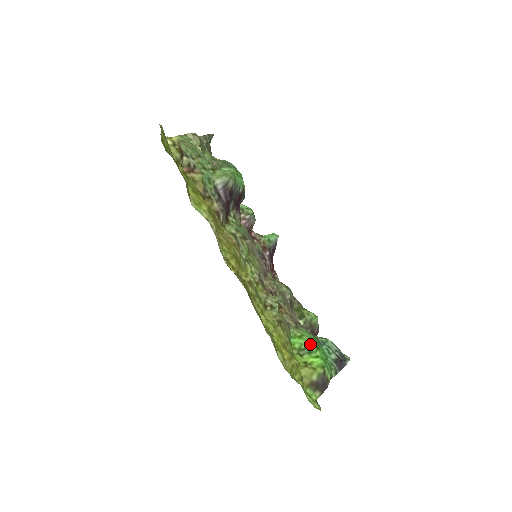
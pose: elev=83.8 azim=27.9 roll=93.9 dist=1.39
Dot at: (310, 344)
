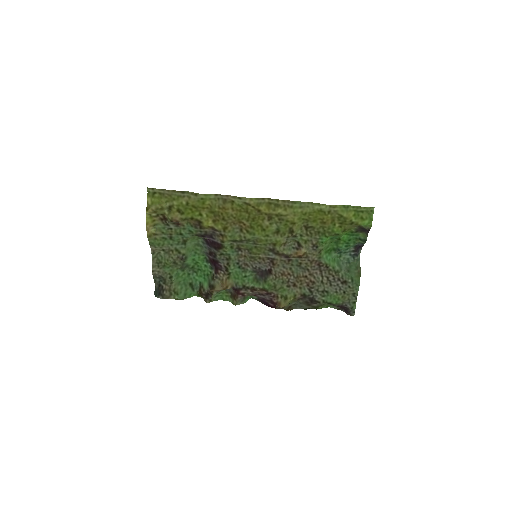
Dot at: (333, 238)
